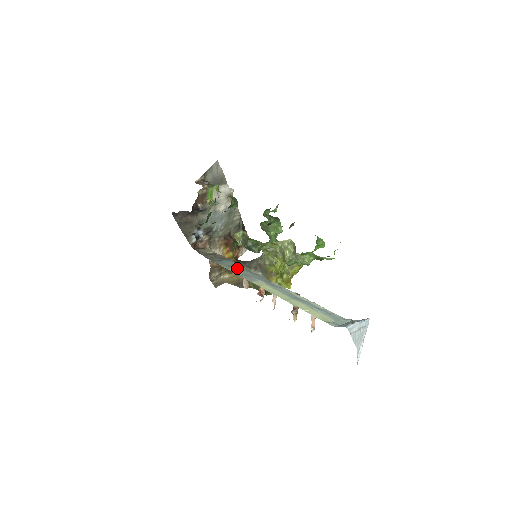
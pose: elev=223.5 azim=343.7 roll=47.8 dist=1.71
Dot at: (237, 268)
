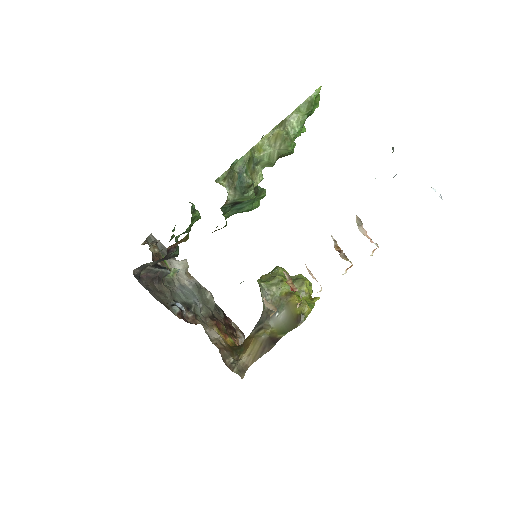
Dot at: occluded
